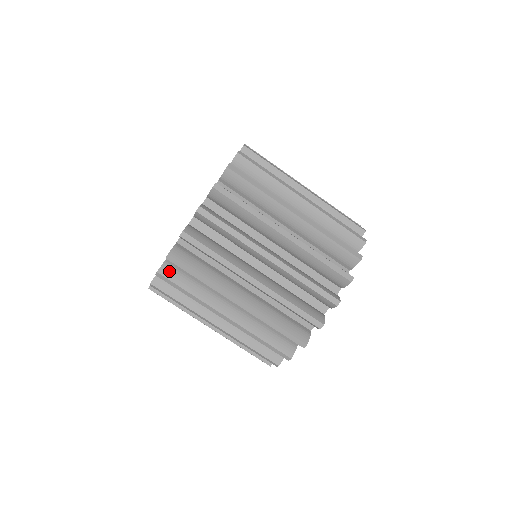
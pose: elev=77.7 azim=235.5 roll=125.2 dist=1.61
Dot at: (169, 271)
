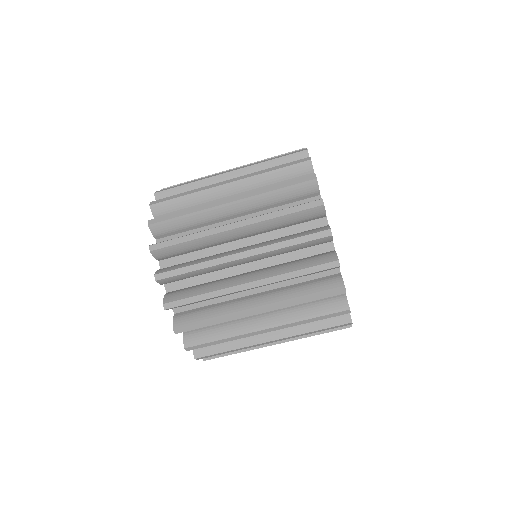
Dot at: (192, 339)
